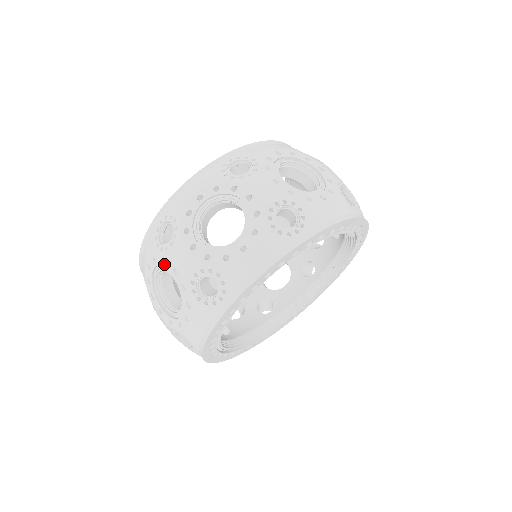
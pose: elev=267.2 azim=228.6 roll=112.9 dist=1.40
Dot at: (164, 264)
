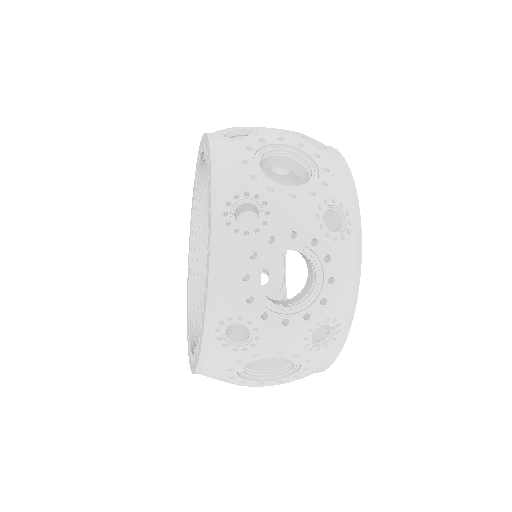
Dot at: (257, 357)
